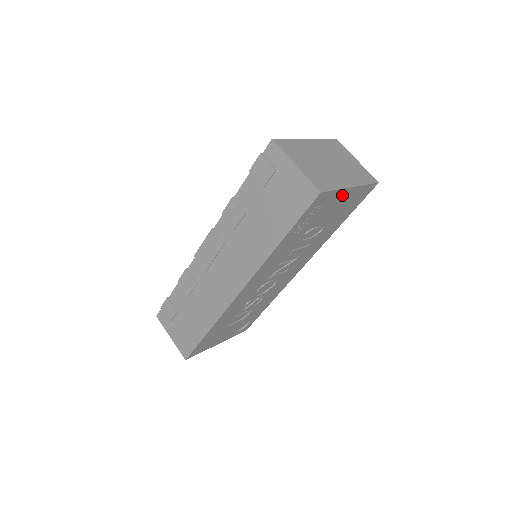
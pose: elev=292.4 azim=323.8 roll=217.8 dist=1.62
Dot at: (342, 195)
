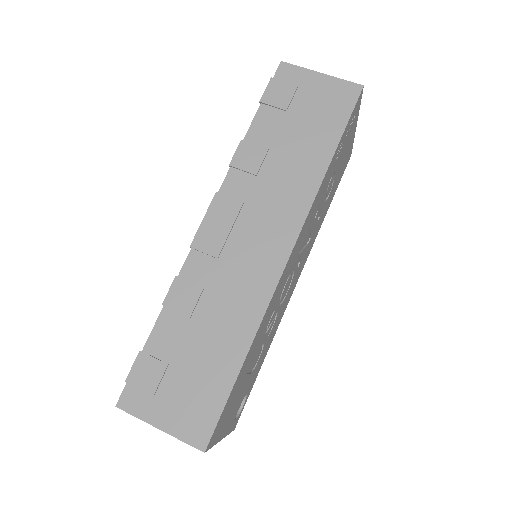
Dot at: (353, 130)
